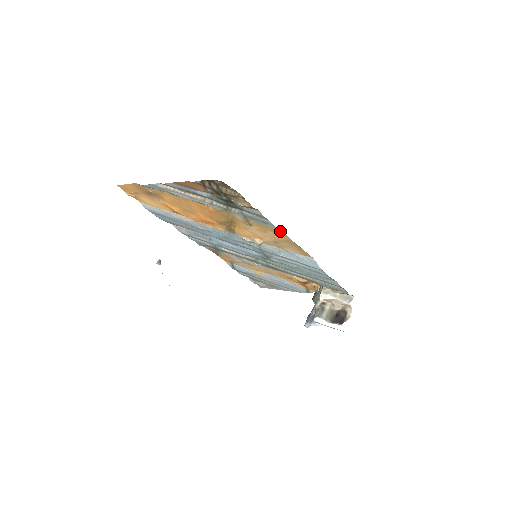
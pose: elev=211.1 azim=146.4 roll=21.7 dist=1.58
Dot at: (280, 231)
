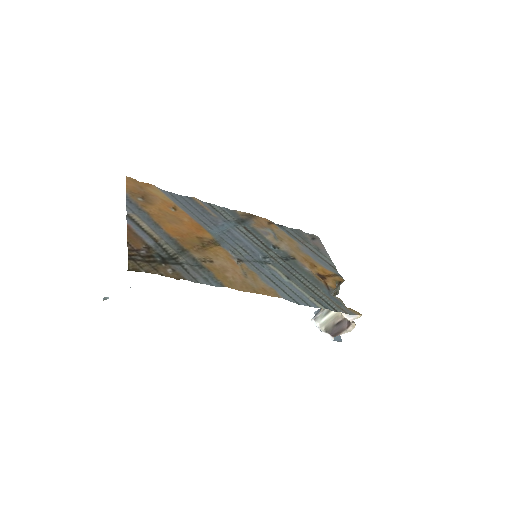
Dot at: (227, 284)
